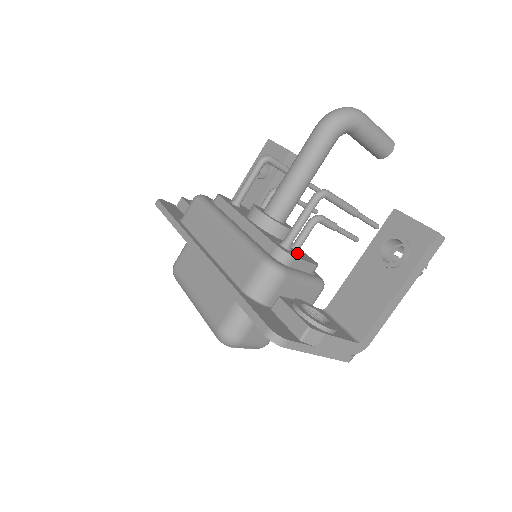
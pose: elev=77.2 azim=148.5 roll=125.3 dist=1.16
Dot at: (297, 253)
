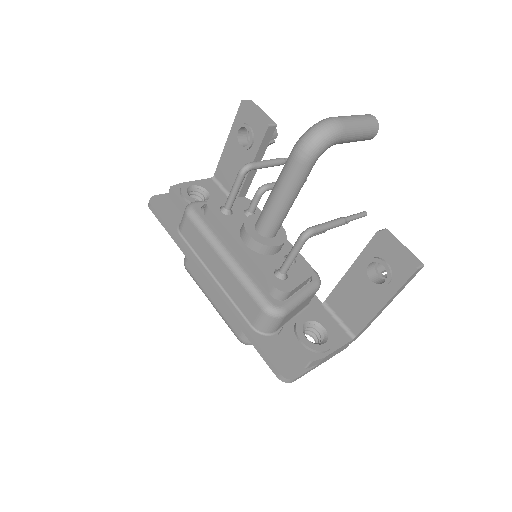
Dot at: (293, 272)
